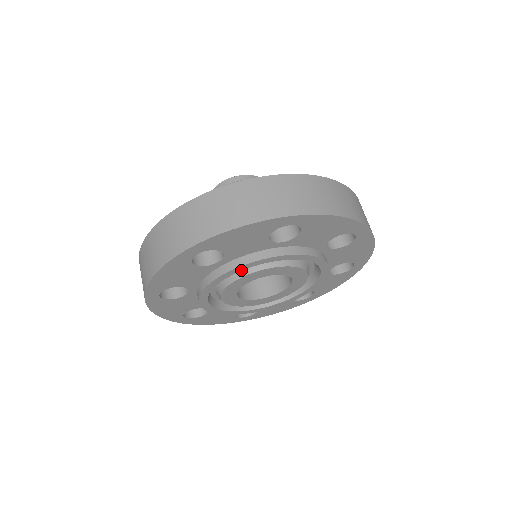
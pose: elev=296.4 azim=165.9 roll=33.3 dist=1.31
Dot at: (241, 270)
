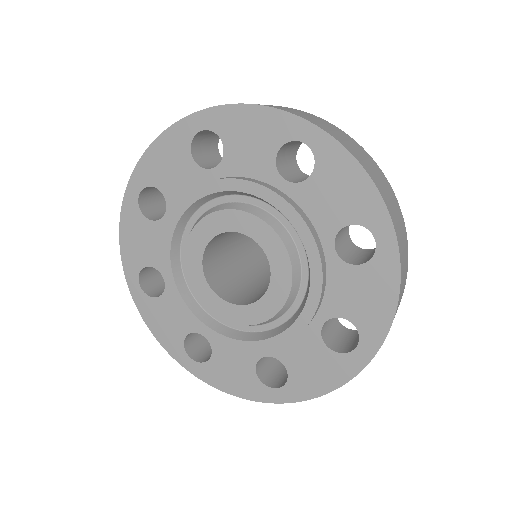
Dot at: (181, 215)
